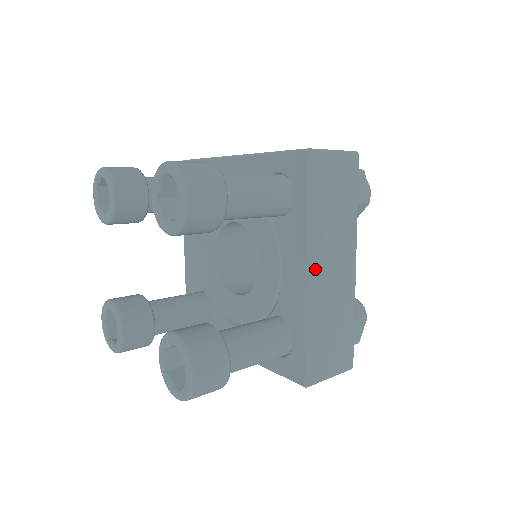
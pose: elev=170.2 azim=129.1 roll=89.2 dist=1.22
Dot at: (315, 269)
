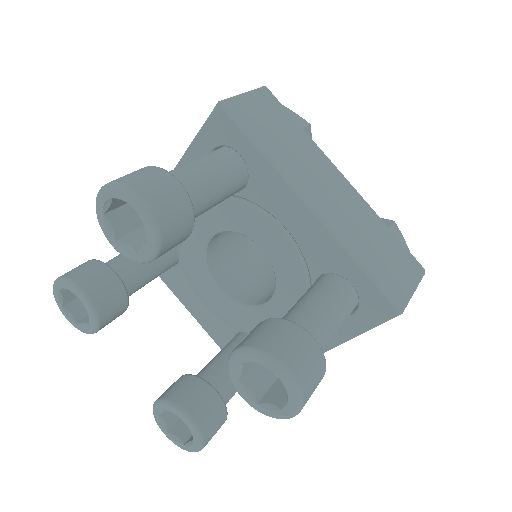
Dot at: (313, 199)
